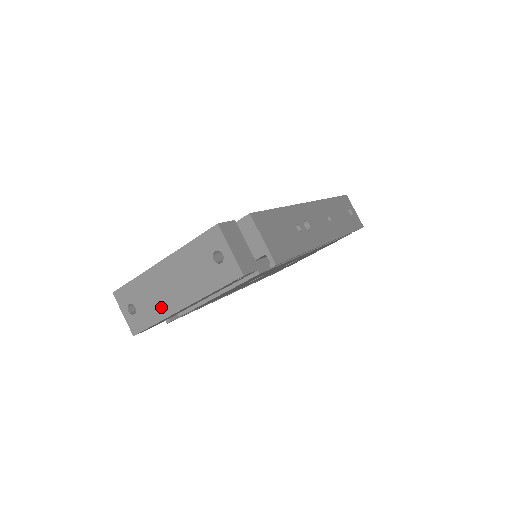
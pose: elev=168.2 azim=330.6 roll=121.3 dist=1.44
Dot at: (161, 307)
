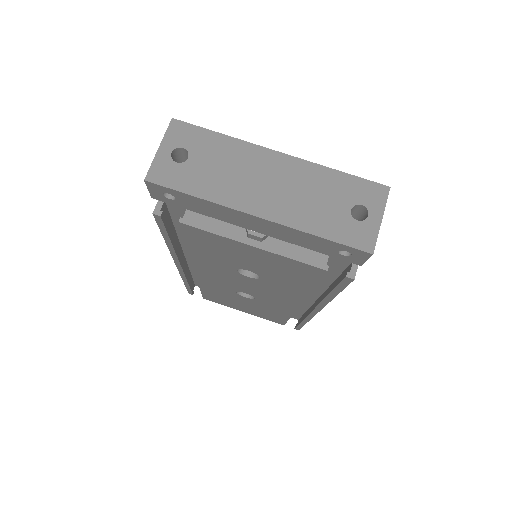
Dot at: (227, 189)
